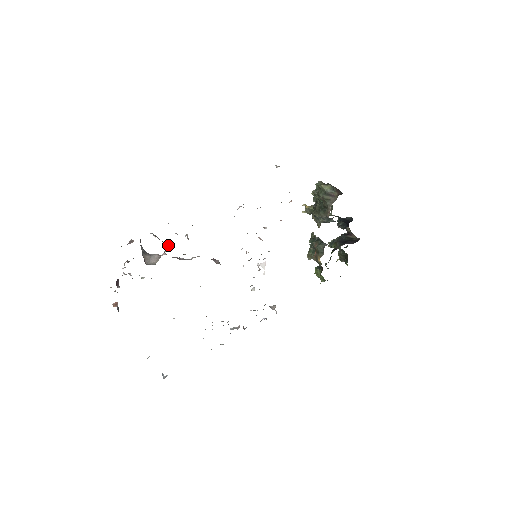
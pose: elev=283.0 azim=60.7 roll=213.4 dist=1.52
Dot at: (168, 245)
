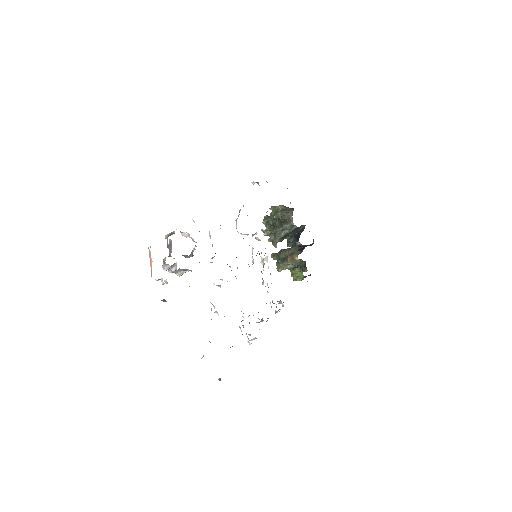
Dot at: (196, 242)
